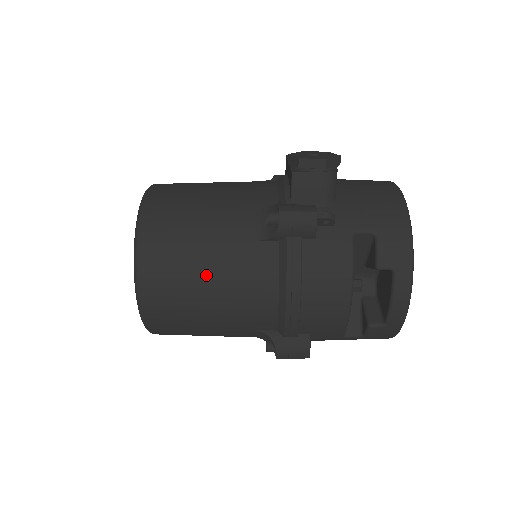
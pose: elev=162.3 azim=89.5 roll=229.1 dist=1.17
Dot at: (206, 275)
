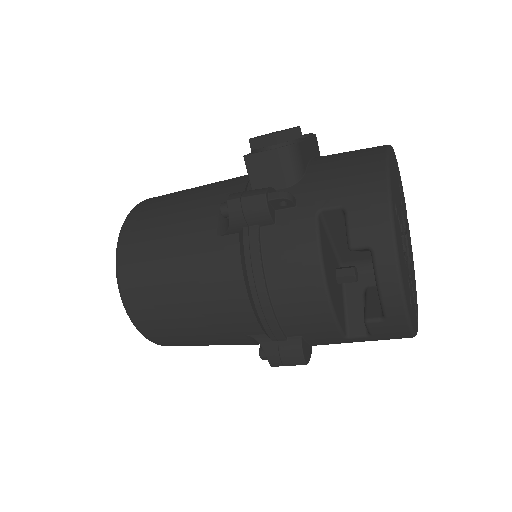
Dot at: (175, 279)
